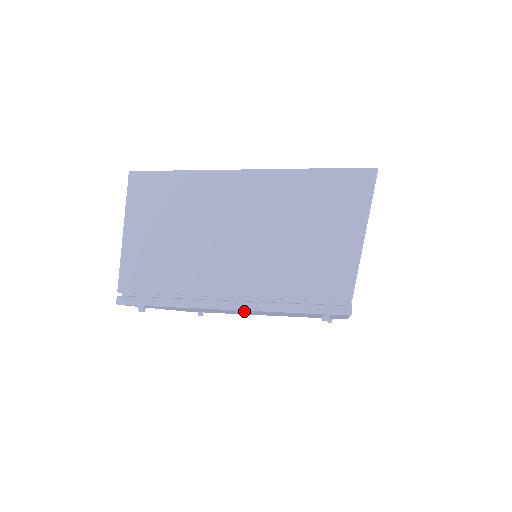
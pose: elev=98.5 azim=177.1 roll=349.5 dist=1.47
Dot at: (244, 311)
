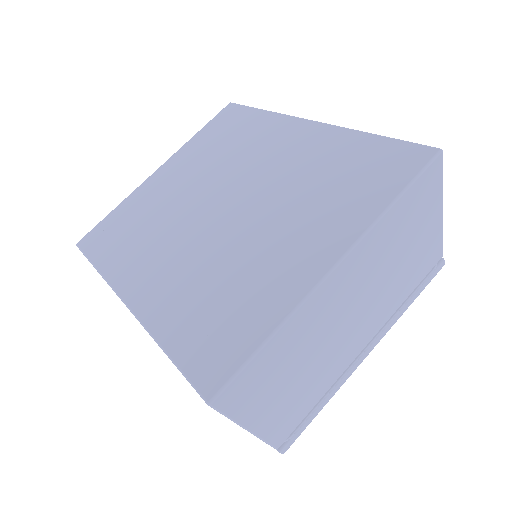
Dot at: occluded
